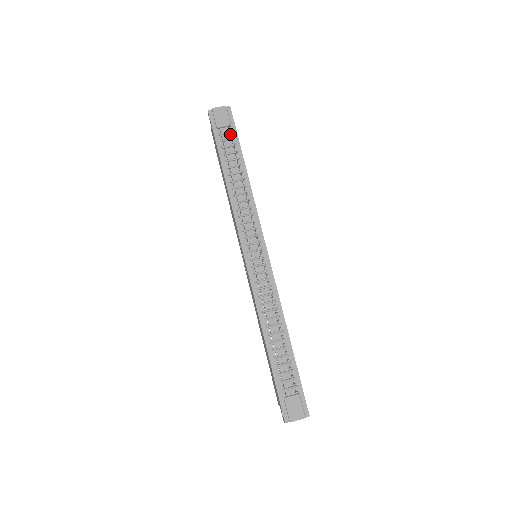
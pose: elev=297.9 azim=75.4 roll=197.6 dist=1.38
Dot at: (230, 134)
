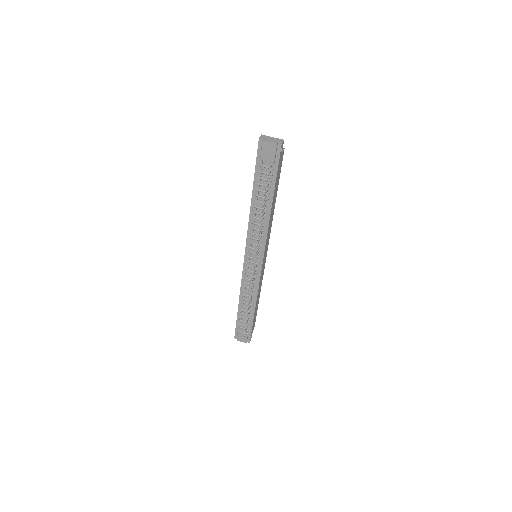
Dot at: (269, 171)
